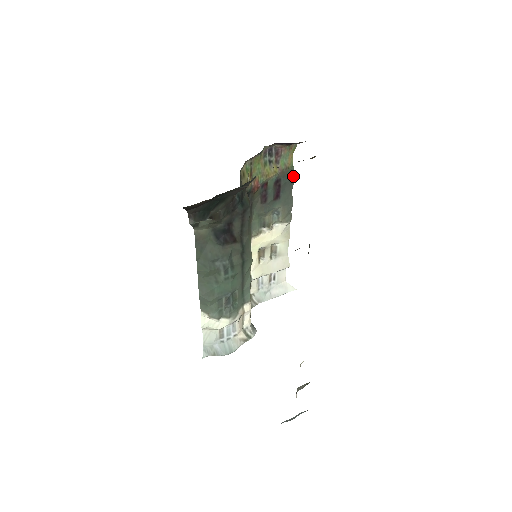
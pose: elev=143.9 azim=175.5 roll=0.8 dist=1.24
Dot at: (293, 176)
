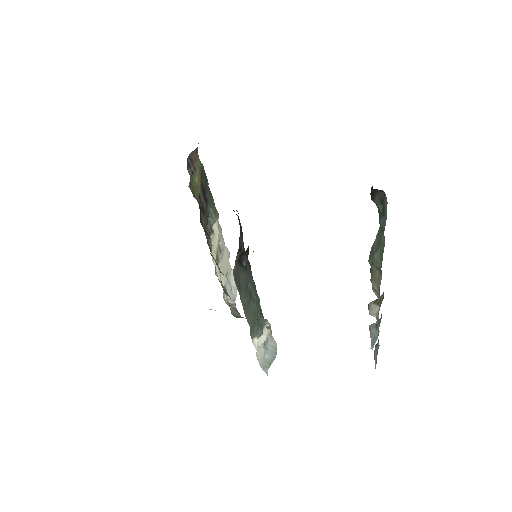
Dot at: (205, 173)
